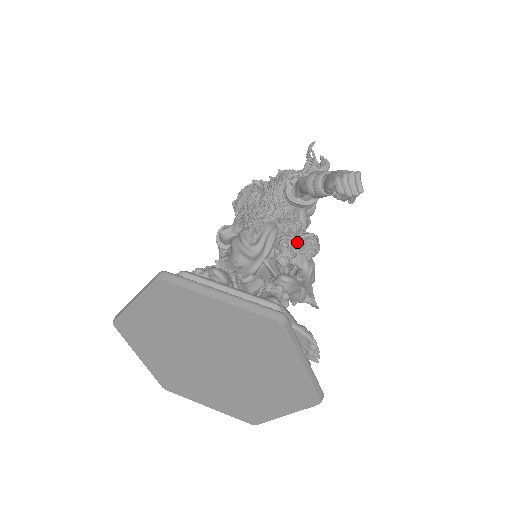
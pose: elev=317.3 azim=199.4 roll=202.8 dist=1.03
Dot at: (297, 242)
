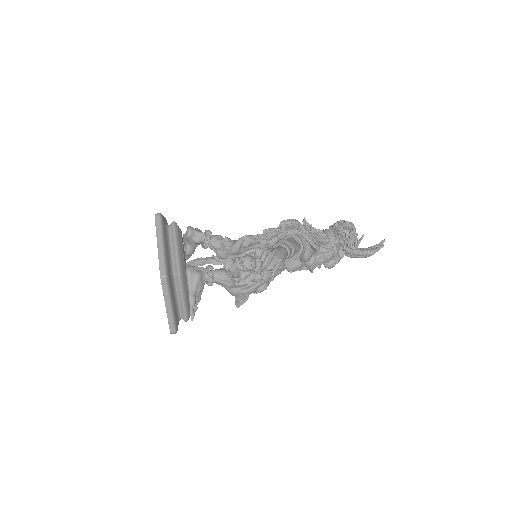
Dot at: (251, 265)
